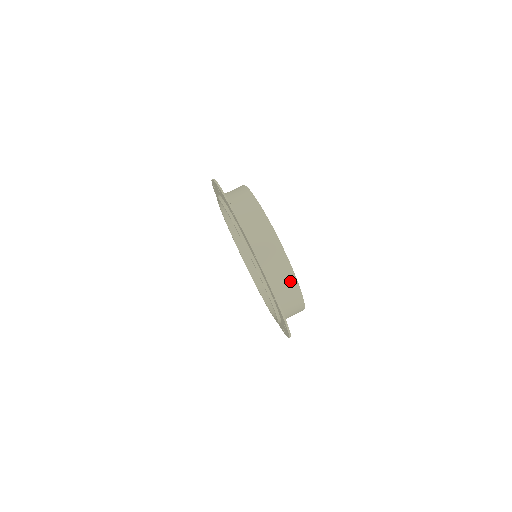
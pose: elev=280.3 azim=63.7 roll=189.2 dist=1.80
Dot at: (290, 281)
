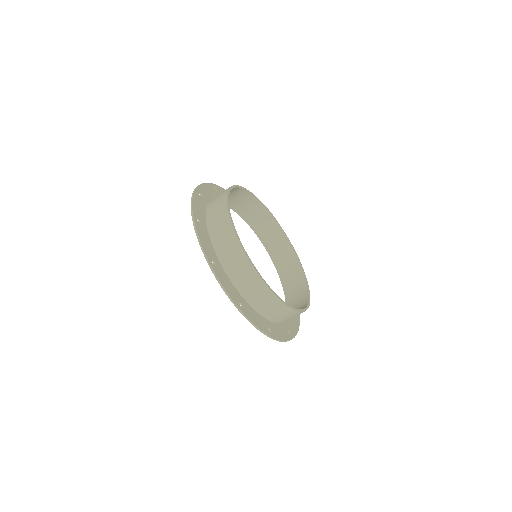
Dot at: occluded
